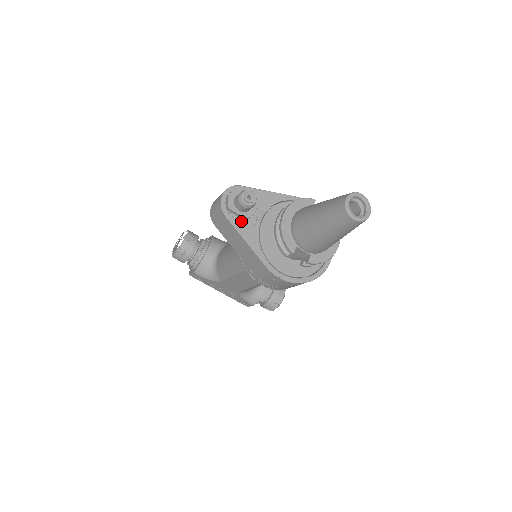
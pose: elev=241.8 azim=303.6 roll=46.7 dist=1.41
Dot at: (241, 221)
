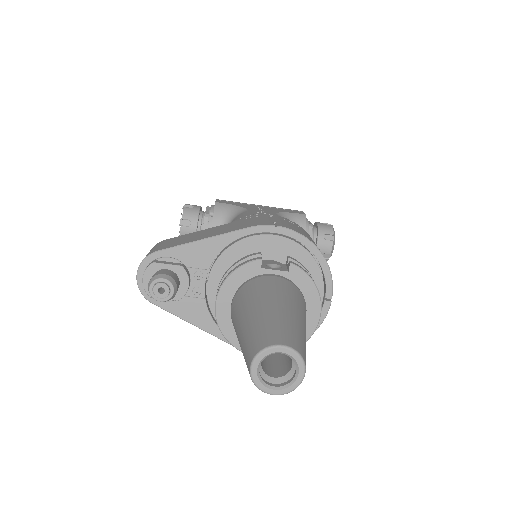
Dot at: (176, 301)
